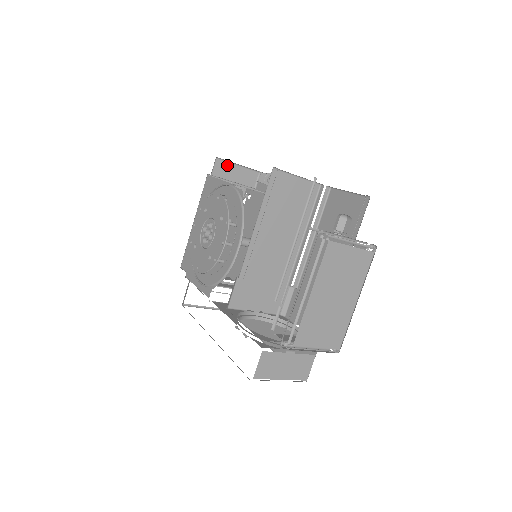
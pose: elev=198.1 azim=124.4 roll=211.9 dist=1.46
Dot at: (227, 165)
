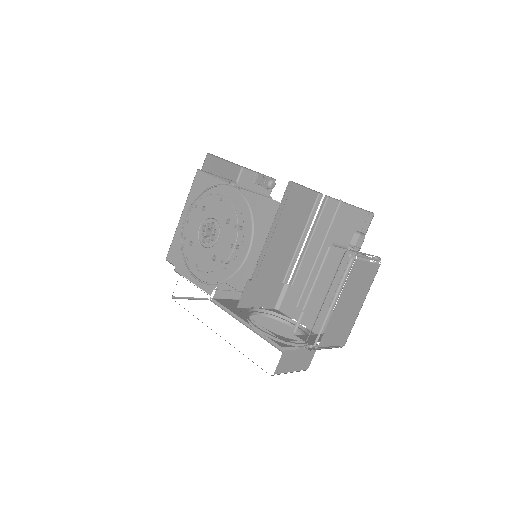
Dot at: (216, 160)
